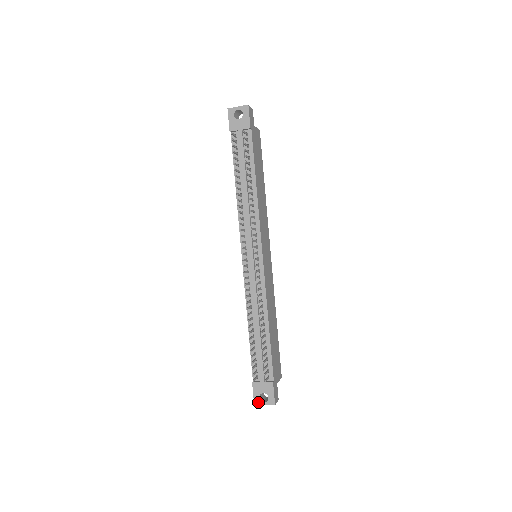
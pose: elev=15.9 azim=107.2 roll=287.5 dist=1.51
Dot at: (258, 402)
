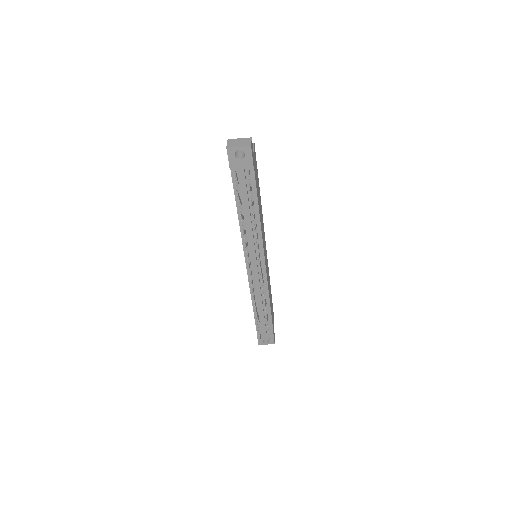
Dot at: (261, 343)
